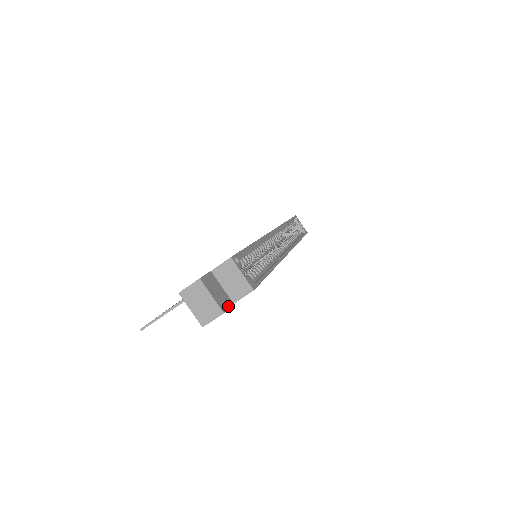
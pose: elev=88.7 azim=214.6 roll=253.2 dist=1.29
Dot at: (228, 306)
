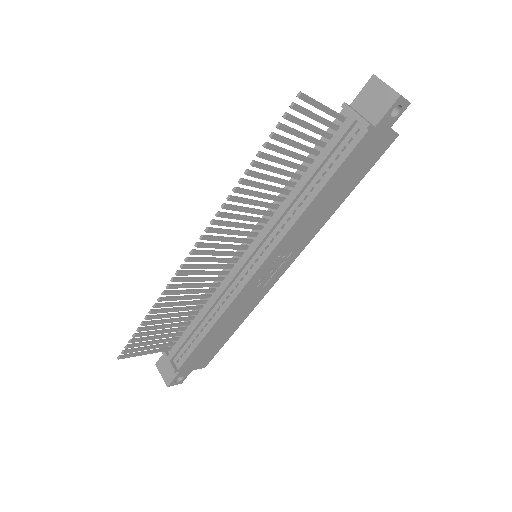
Dot at: (398, 116)
